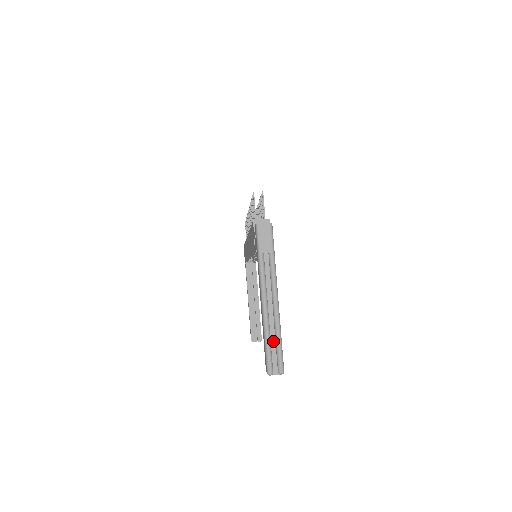
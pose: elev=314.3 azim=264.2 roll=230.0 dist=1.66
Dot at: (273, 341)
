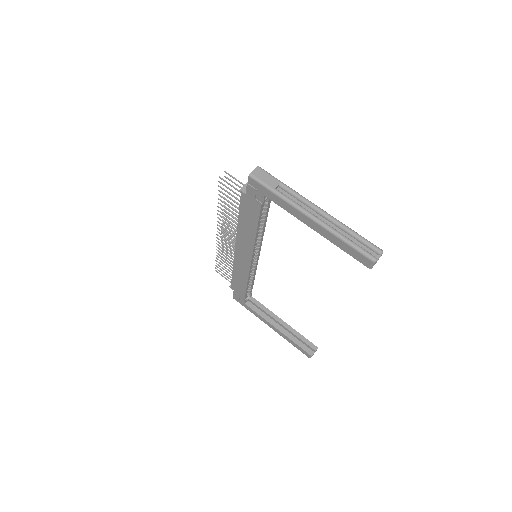
Dot at: (350, 238)
